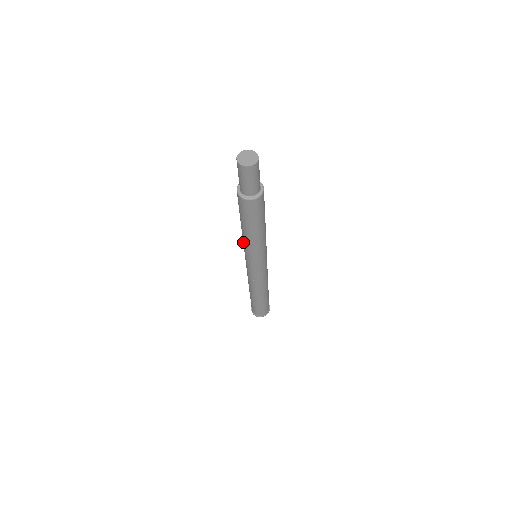
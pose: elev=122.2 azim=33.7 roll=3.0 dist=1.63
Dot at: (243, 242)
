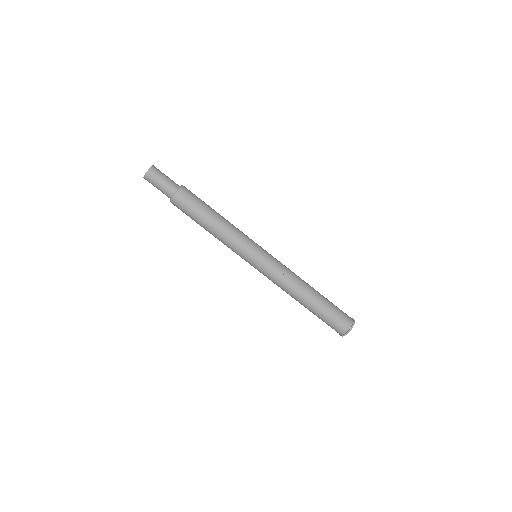
Dot at: occluded
